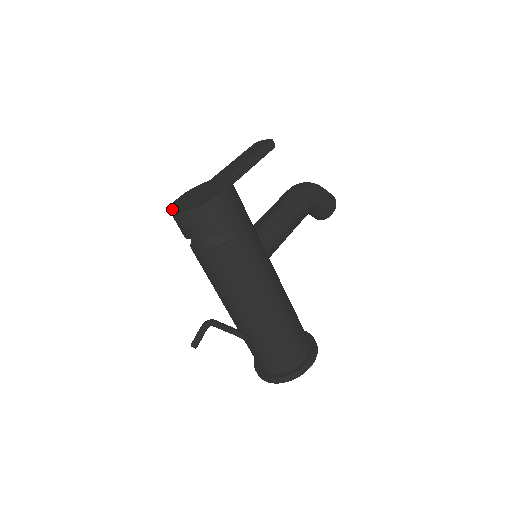
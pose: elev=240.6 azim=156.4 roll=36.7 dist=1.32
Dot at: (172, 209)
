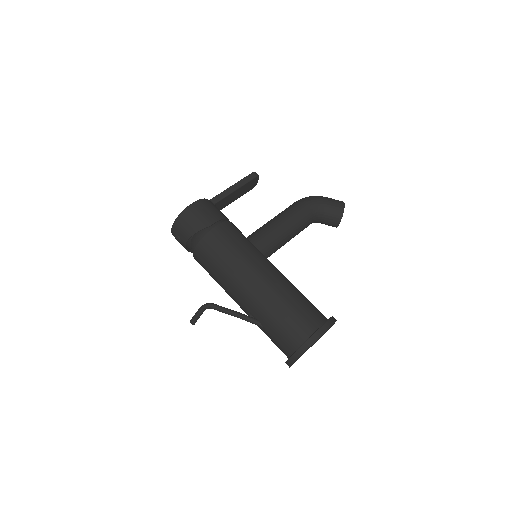
Dot at: occluded
